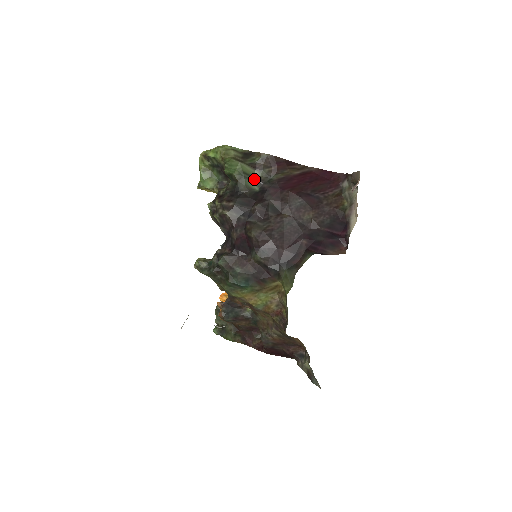
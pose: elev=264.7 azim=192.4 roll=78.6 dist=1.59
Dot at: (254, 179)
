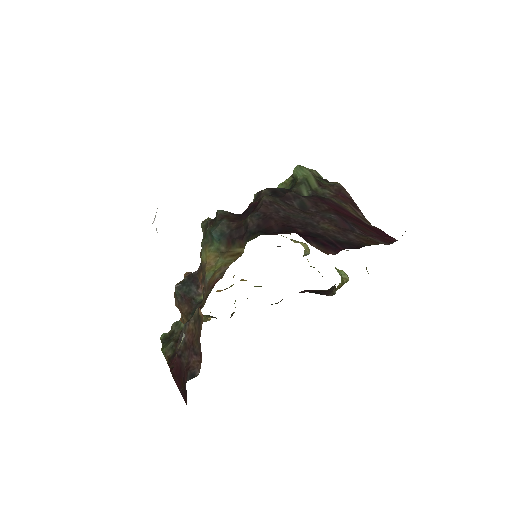
Dot at: (311, 190)
